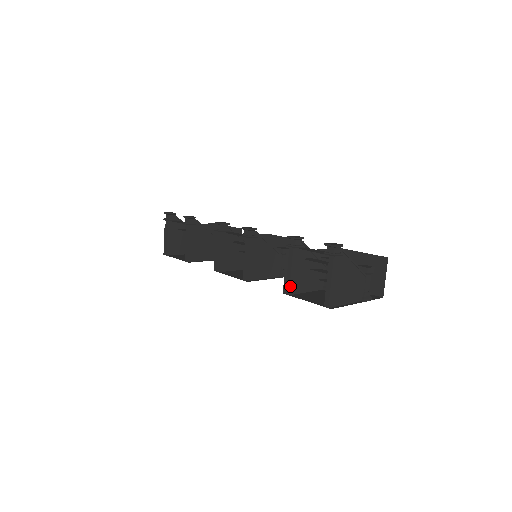
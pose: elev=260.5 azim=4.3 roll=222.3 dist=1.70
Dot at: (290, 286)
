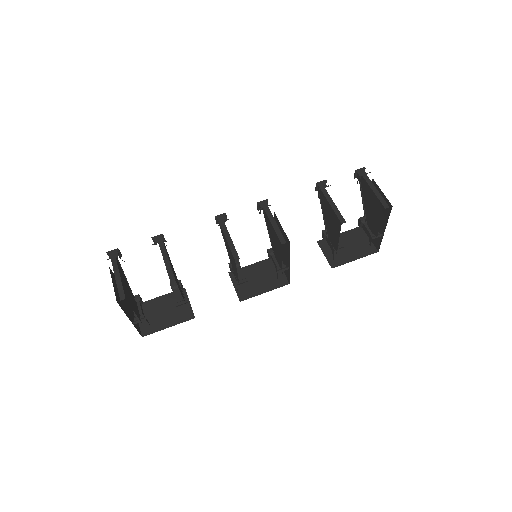
Dot at: (342, 216)
